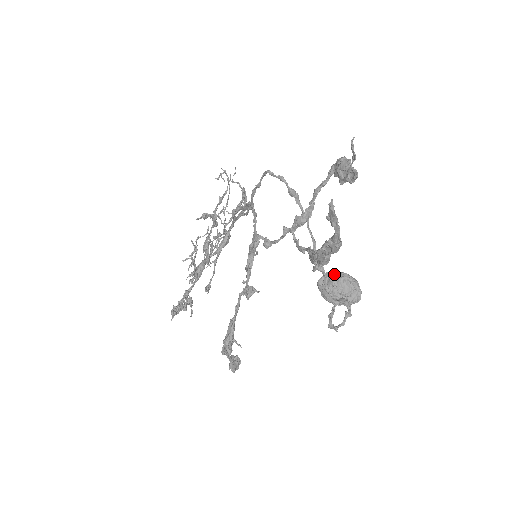
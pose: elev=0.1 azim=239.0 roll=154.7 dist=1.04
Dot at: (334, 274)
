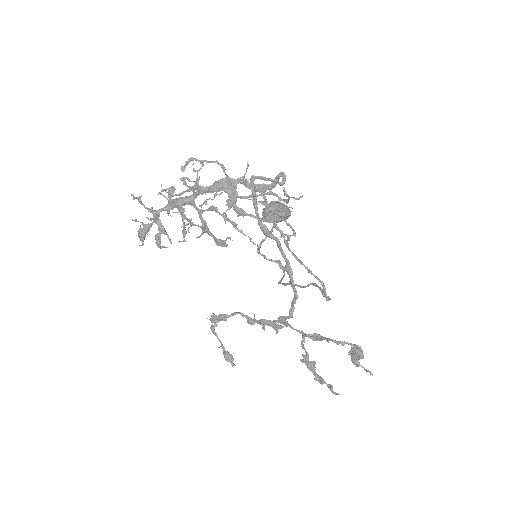
Dot at: (284, 218)
